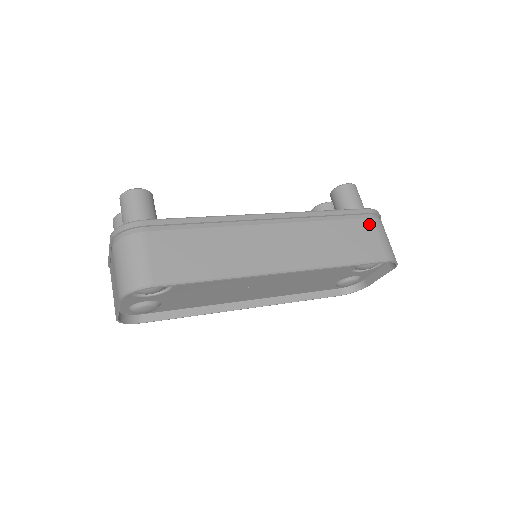
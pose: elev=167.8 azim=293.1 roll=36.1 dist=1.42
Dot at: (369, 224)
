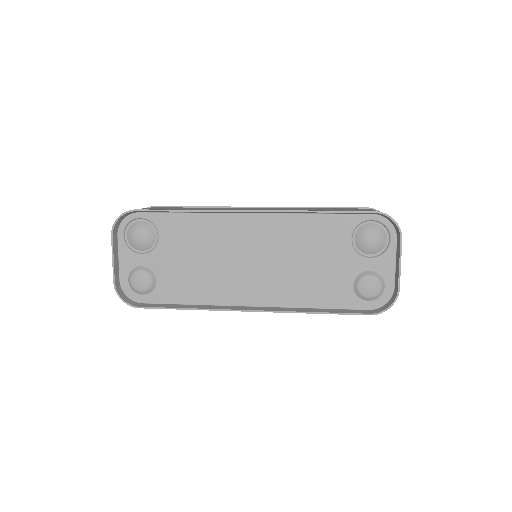
Dot at: occluded
